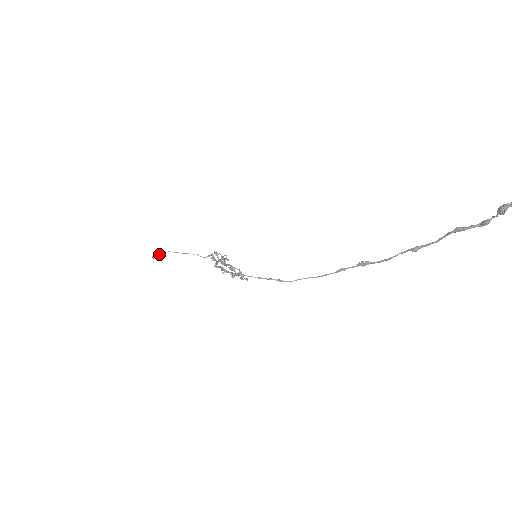
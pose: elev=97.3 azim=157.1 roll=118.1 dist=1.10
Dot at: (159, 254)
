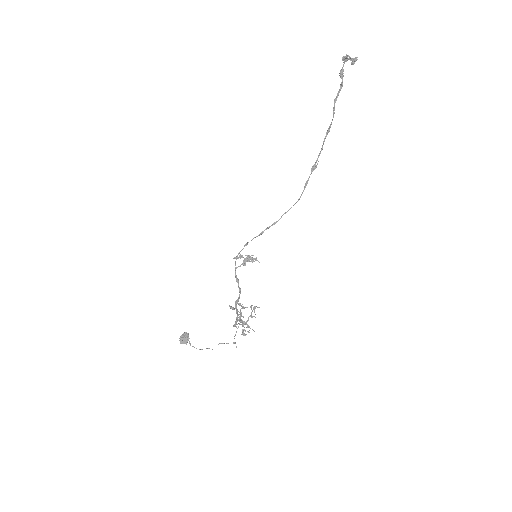
Dot at: (185, 334)
